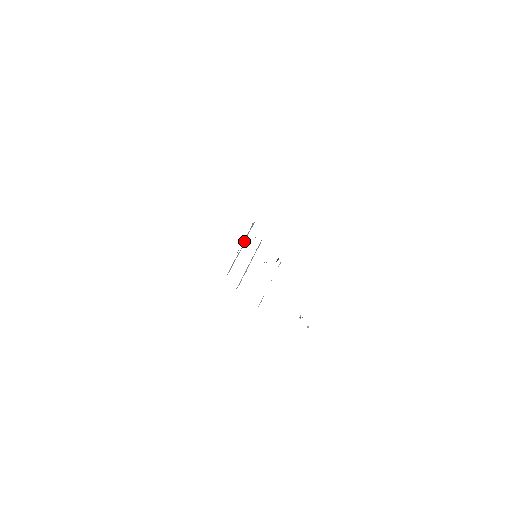
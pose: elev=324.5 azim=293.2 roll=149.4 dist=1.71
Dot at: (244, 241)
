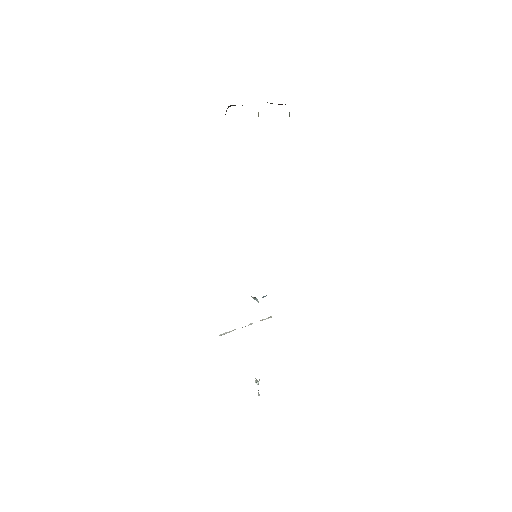
Dot at: occluded
